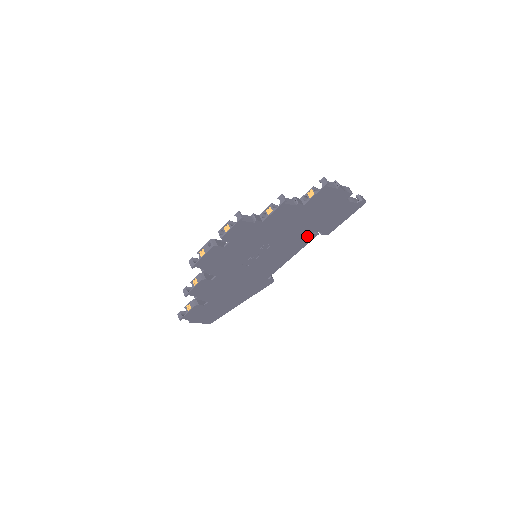
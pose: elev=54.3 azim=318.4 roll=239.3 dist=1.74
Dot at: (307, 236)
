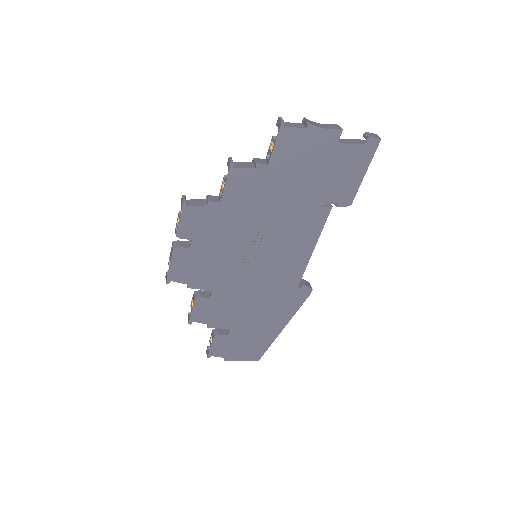
Dot at: (314, 213)
